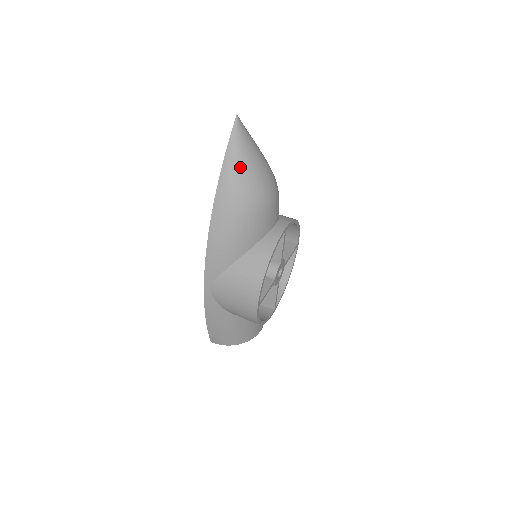
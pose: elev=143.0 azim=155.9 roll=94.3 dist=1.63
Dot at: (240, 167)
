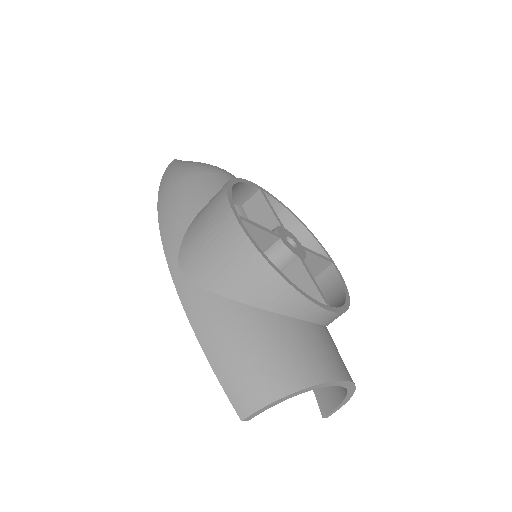
Dot at: (179, 163)
